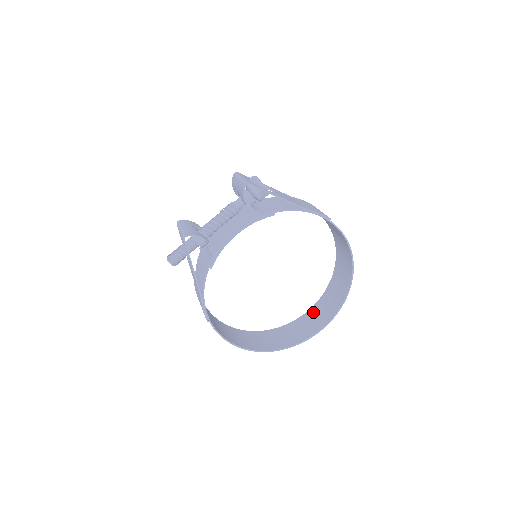
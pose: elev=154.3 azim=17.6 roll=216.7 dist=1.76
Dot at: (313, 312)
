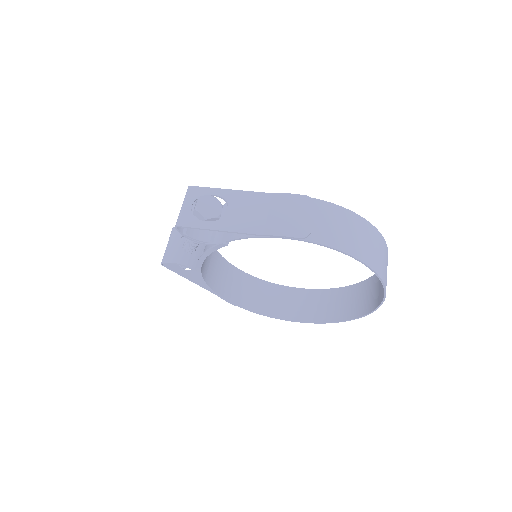
Dot at: (373, 282)
